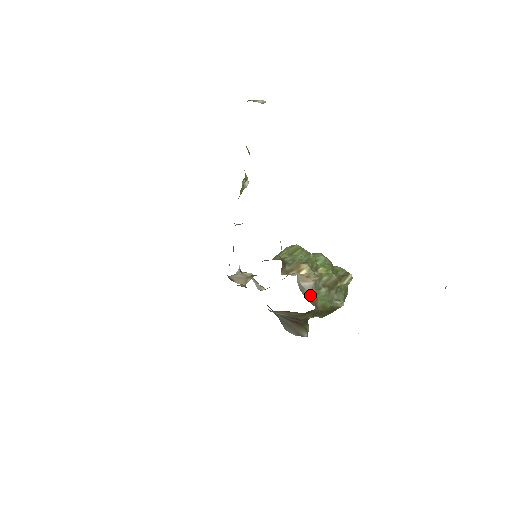
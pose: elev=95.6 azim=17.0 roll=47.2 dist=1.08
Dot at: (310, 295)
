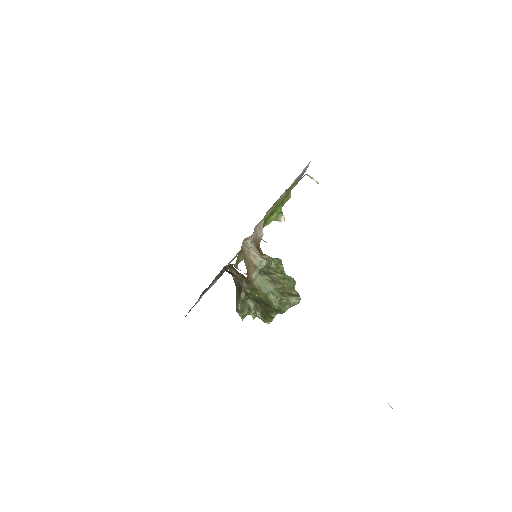
Dot at: (249, 256)
